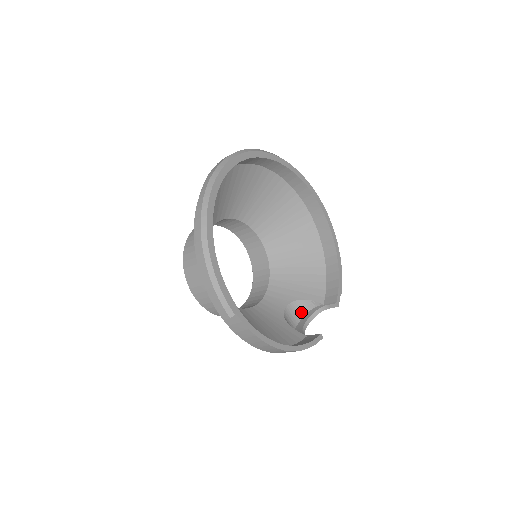
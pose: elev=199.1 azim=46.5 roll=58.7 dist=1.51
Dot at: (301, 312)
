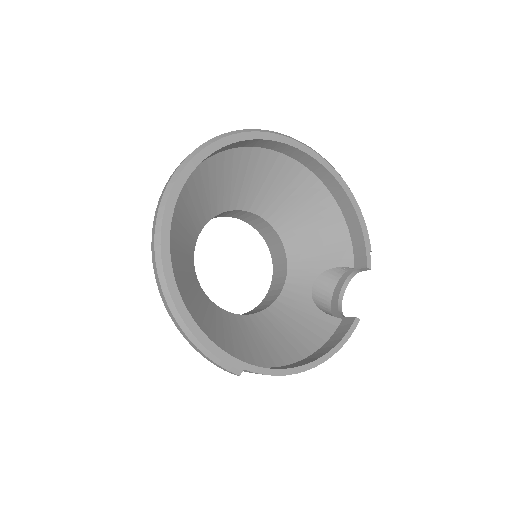
Dot at: (332, 281)
